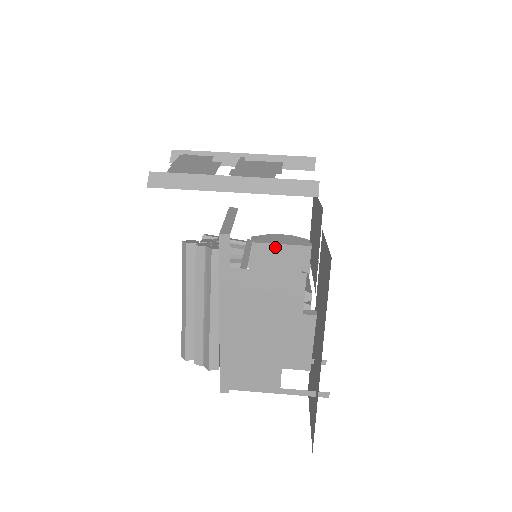
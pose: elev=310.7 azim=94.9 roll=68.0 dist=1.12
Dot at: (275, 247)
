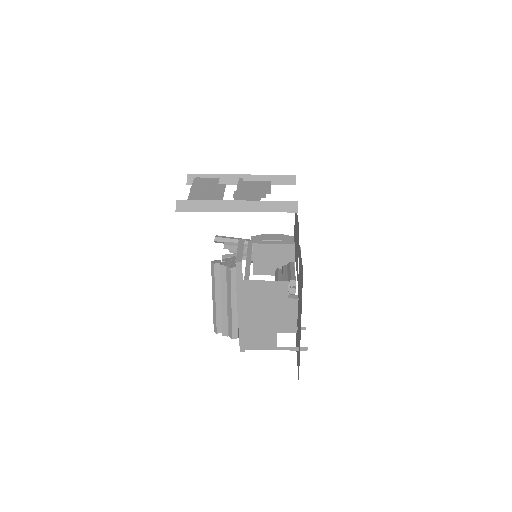
Dot at: (269, 246)
